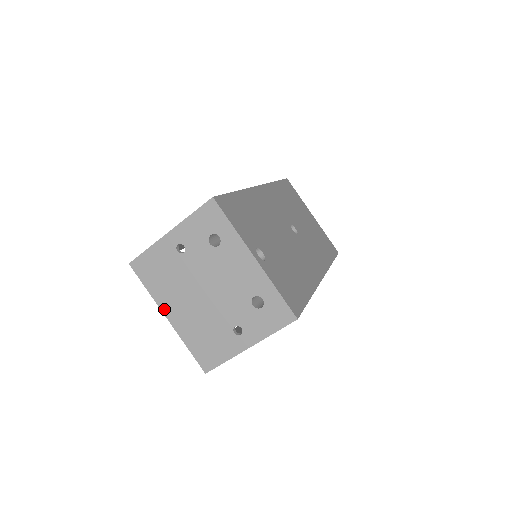
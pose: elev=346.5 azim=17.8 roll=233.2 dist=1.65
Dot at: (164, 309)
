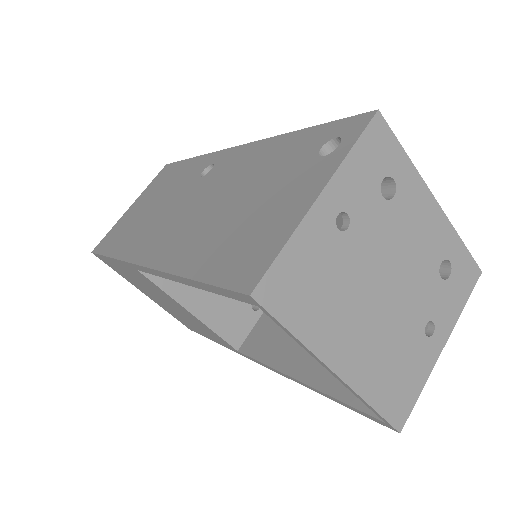
Dot at: (329, 358)
